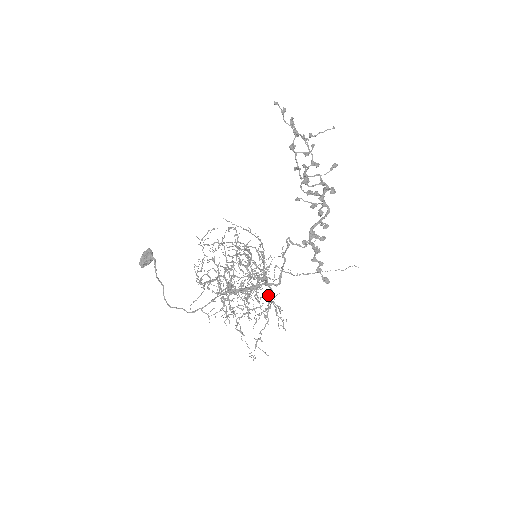
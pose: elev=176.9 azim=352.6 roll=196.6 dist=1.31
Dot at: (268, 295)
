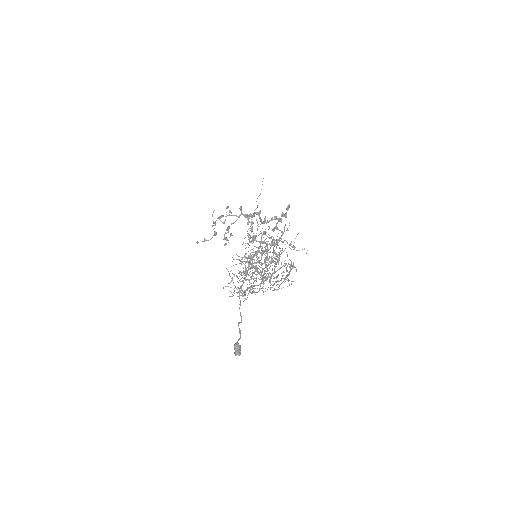
Dot at: (277, 245)
